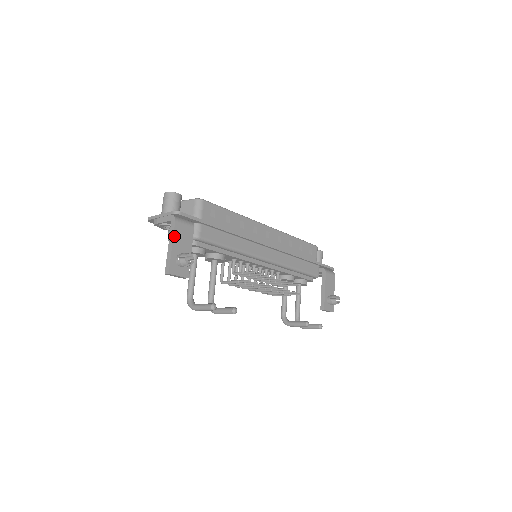
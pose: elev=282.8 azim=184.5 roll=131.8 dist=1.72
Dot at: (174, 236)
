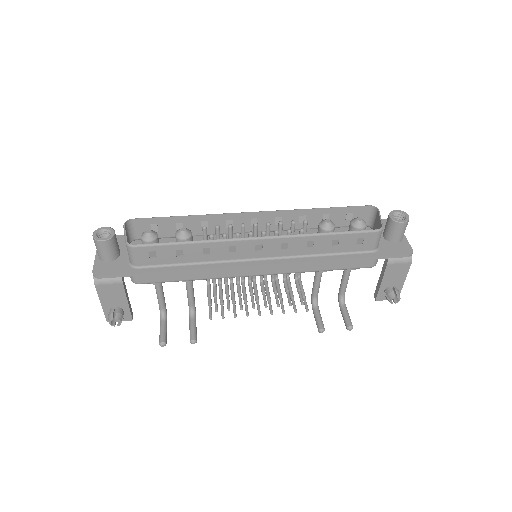
Dot at: (99, 296)
